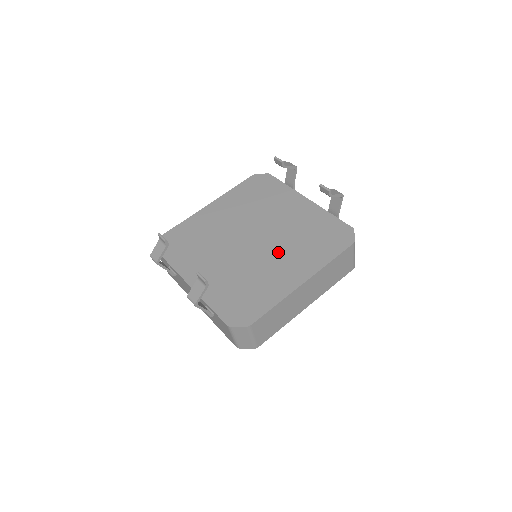
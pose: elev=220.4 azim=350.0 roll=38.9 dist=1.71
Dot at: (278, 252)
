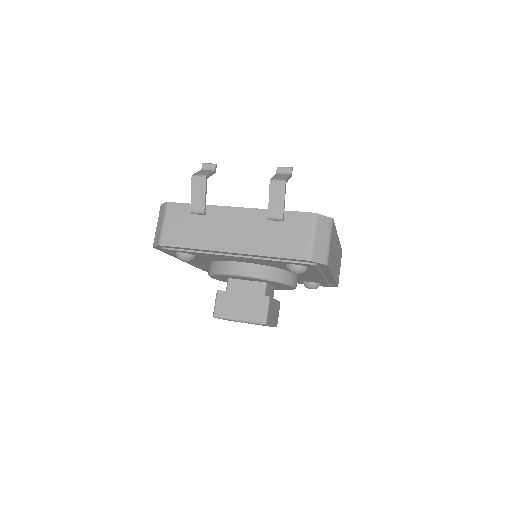
Dot at: occluded
